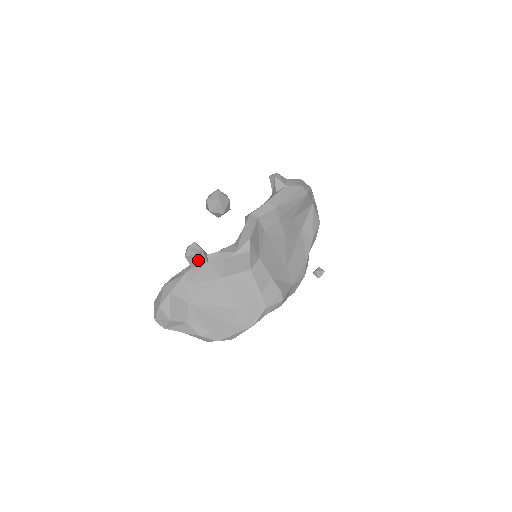
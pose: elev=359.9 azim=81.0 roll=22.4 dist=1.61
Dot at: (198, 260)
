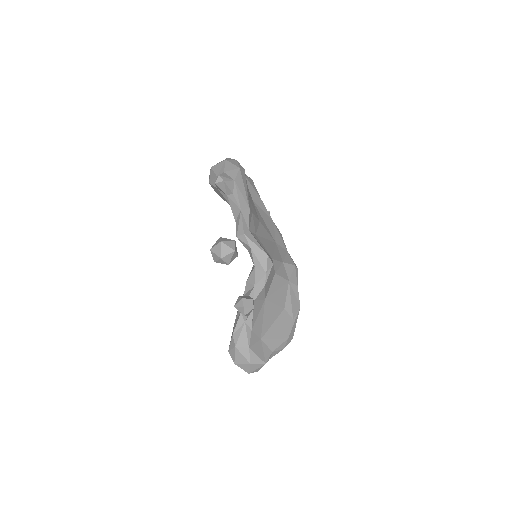
Dot at: occluded
